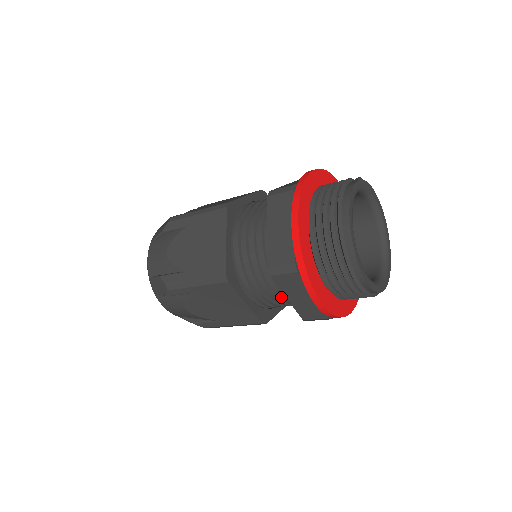
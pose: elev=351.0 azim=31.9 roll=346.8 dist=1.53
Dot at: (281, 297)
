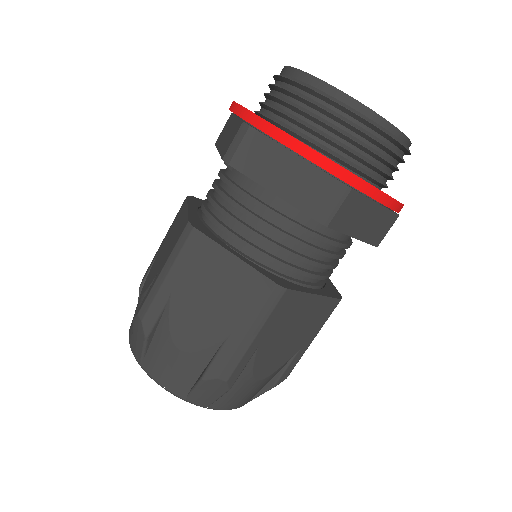
Dot at: (273, 215)
